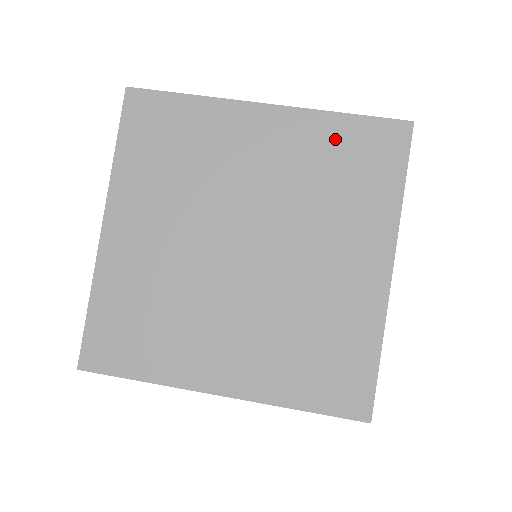
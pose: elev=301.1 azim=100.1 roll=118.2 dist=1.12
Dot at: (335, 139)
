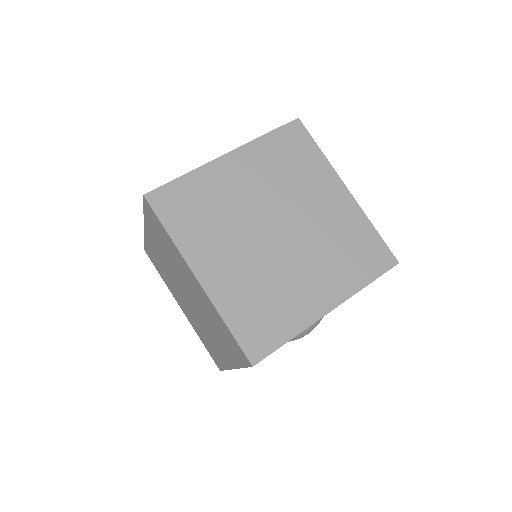
Dot at: (361, 233)
